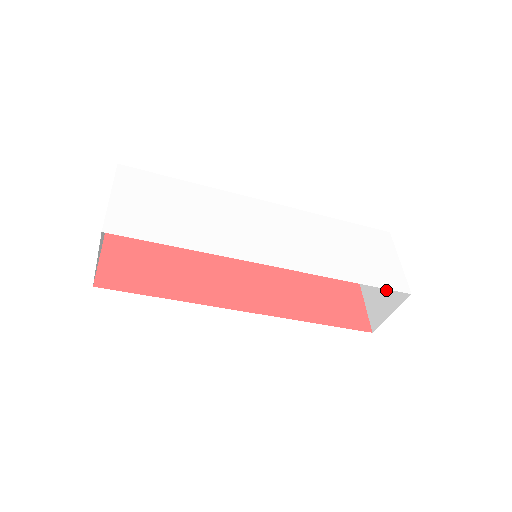
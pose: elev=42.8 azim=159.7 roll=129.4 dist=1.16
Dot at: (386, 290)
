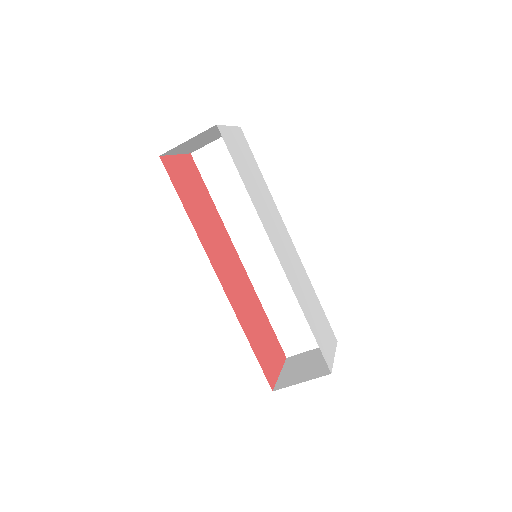
Dot at: (308, 369)
